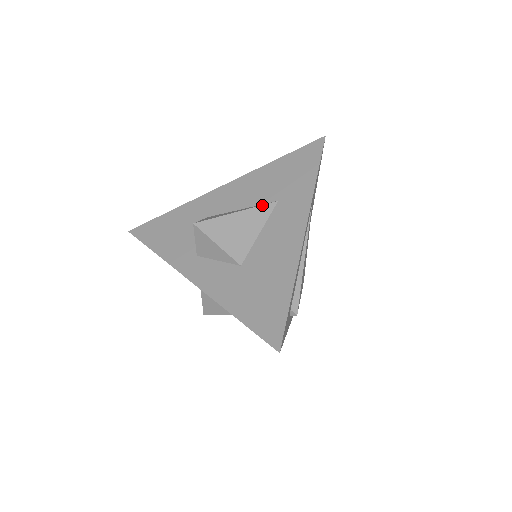
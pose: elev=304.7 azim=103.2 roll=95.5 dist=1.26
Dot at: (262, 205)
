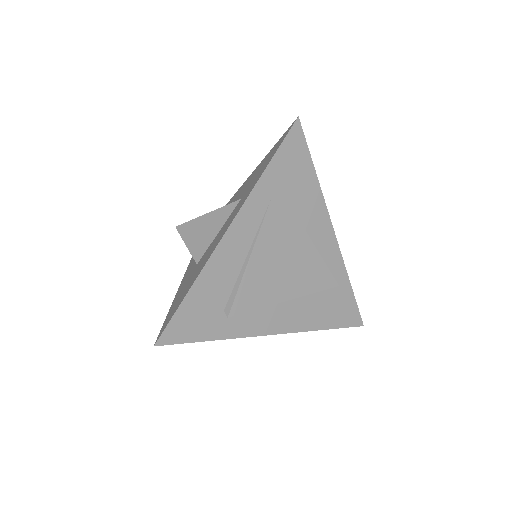
Dot at: (227, 205)
